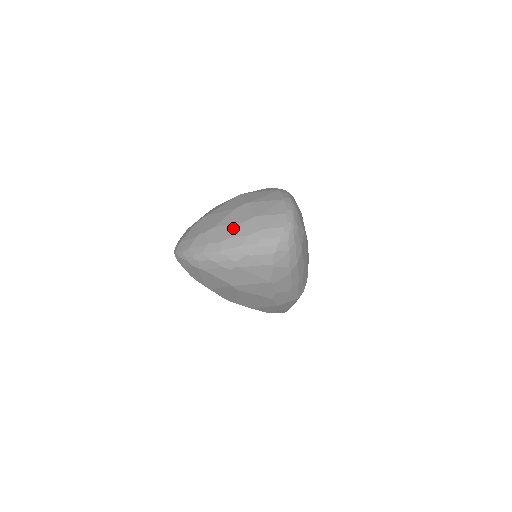
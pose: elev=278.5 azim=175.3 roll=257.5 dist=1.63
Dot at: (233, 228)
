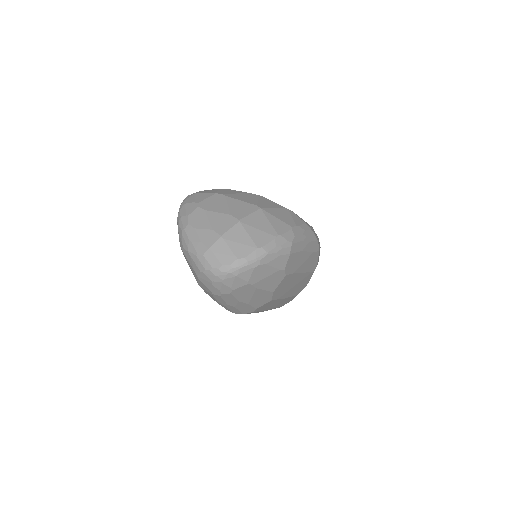
Dot at: (205, 225)
